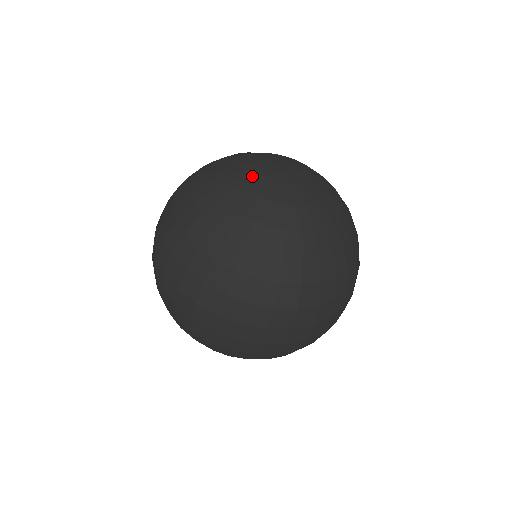
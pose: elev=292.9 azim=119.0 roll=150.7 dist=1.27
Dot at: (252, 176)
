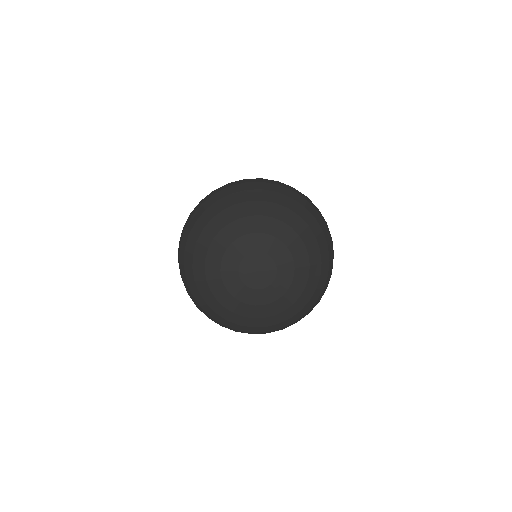
Dot at: (242, 292)
